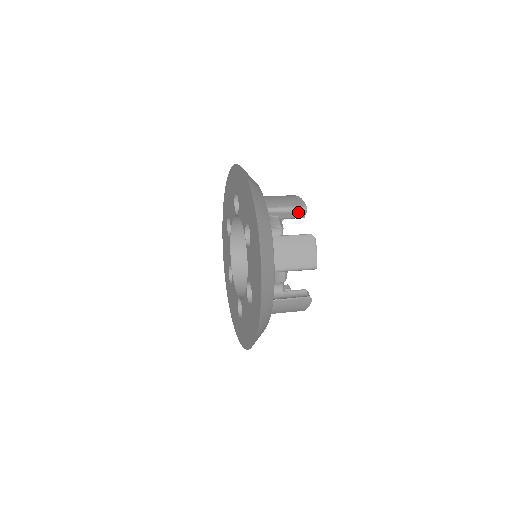
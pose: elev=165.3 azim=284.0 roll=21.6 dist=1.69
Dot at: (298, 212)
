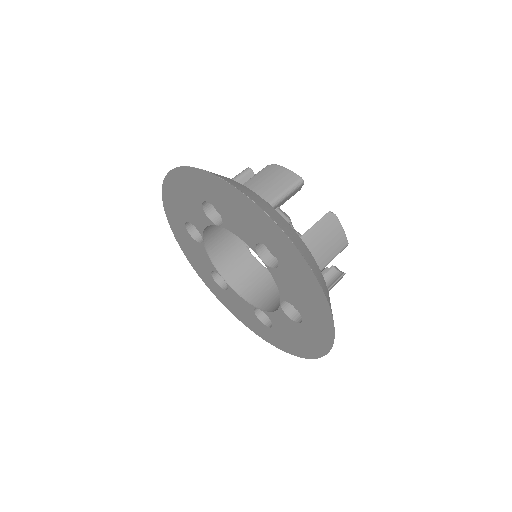
Dot at: occluded
